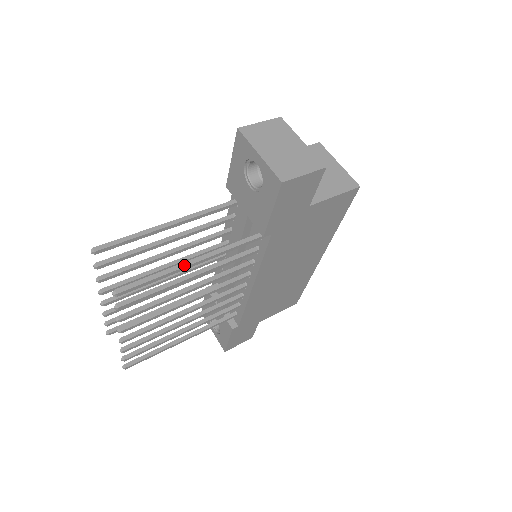
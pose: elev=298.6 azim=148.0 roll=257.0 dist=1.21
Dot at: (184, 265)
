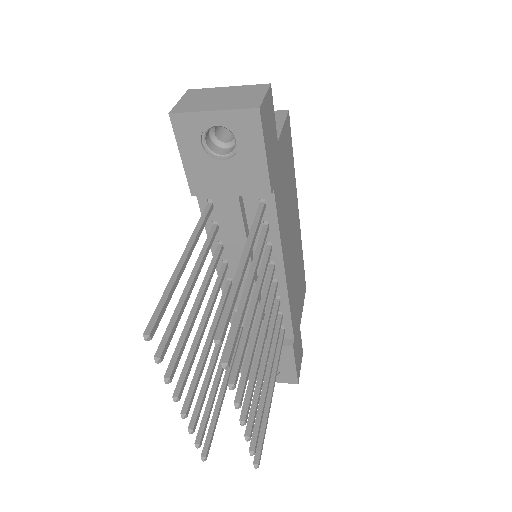
Dot at: (241, 269)
